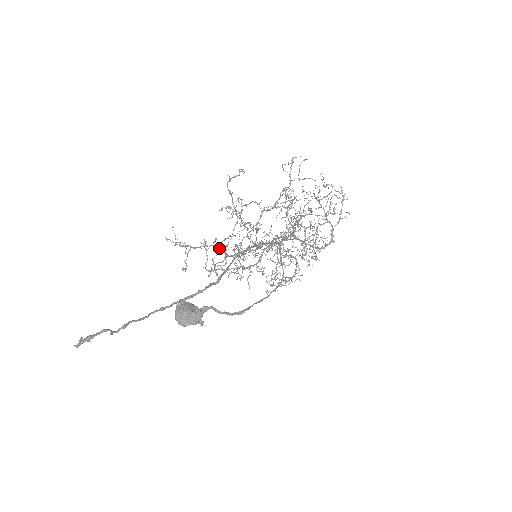
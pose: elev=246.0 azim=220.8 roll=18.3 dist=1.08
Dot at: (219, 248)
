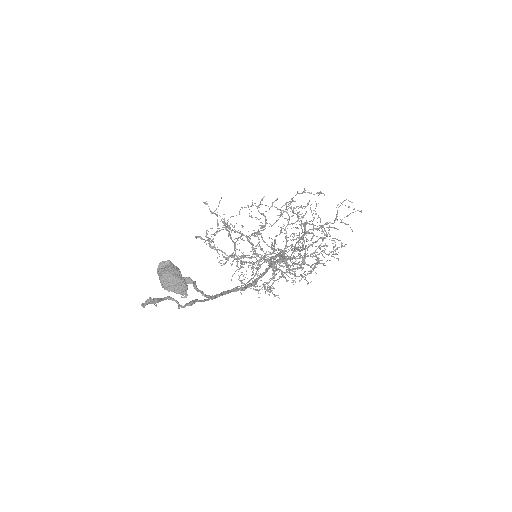
Dot at: (250, 242)
